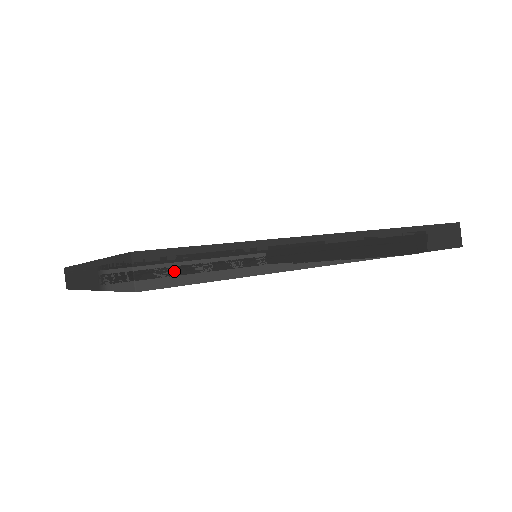
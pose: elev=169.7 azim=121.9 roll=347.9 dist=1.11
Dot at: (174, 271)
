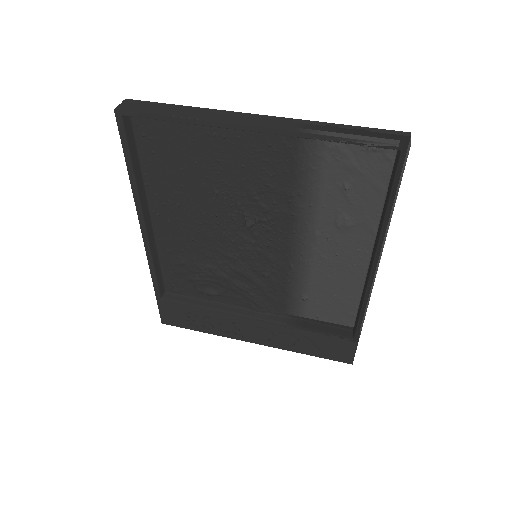
Dot at: occluded
